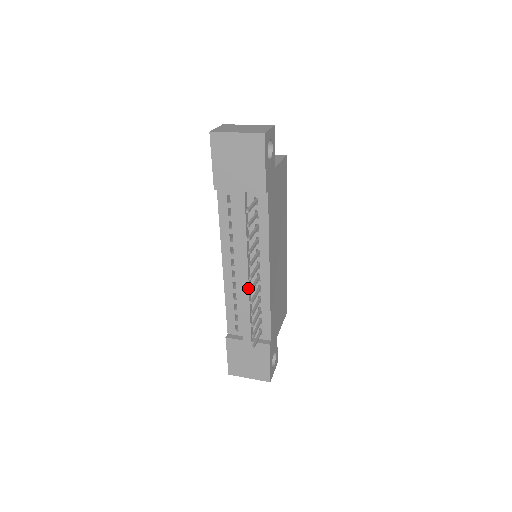
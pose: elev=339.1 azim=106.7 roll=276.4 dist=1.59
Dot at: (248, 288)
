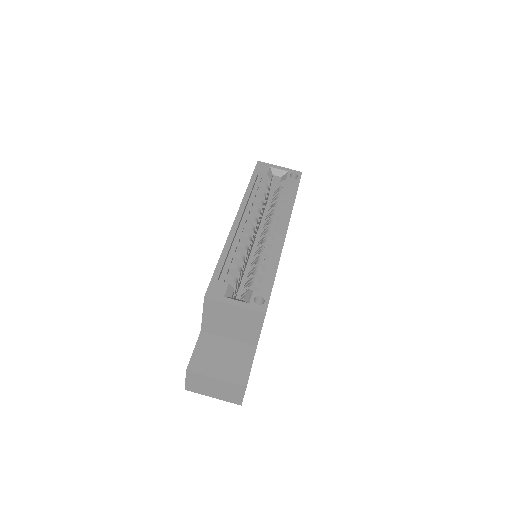
Dot at: occluded
